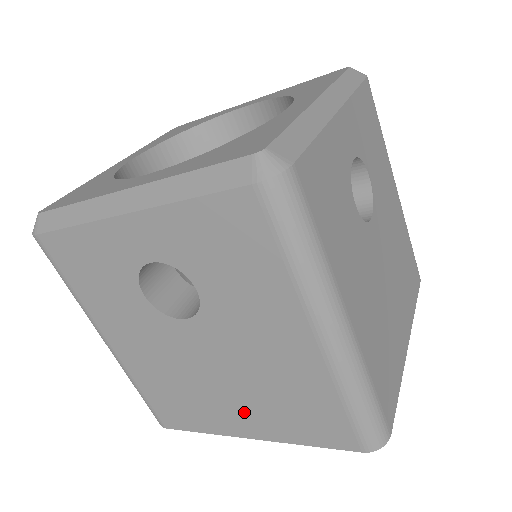
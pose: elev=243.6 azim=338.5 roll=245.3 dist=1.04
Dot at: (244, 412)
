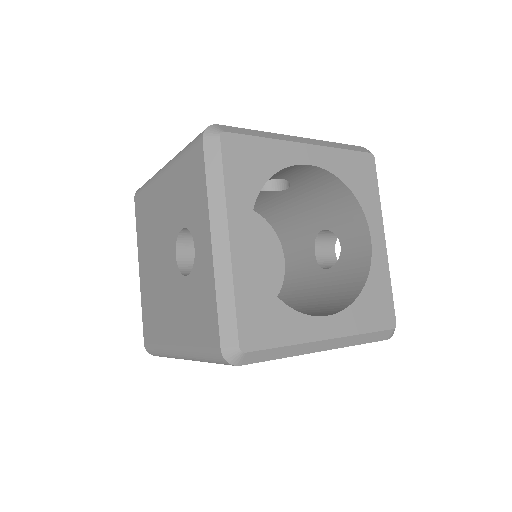
Dot at: occluded
